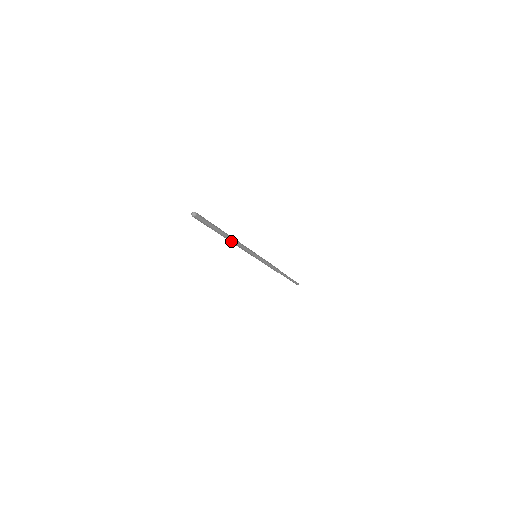
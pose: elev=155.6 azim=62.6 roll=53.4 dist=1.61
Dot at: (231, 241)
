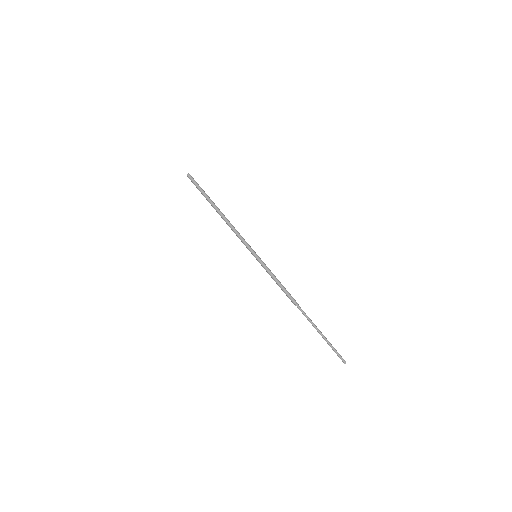
Dot at: (222, 217)
